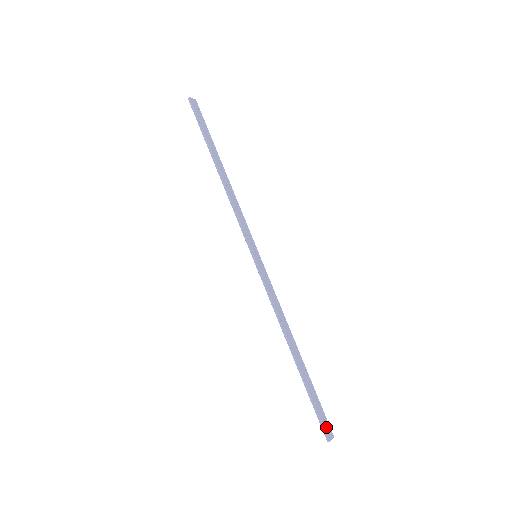
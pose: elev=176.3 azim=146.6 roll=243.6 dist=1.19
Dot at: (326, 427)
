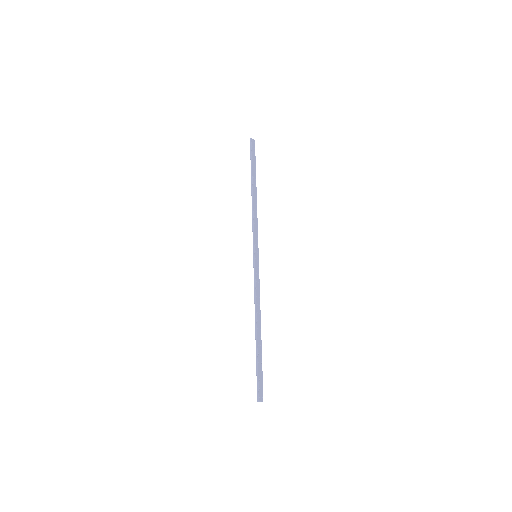
Dot at: (260, 391)
